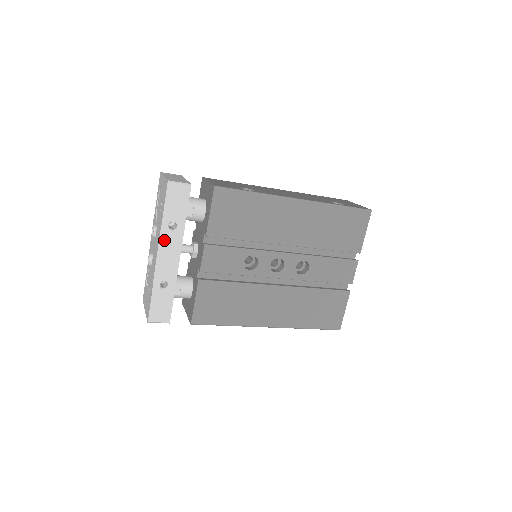
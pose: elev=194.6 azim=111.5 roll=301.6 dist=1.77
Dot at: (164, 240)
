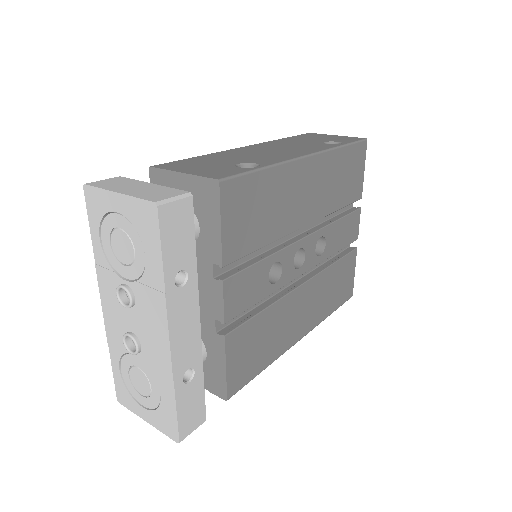
Dot at: (173, 309)
